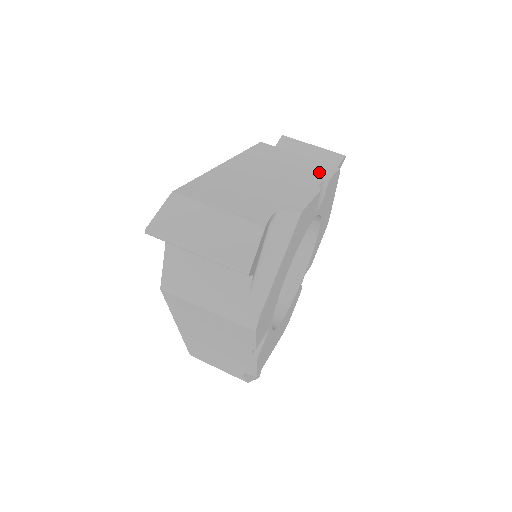
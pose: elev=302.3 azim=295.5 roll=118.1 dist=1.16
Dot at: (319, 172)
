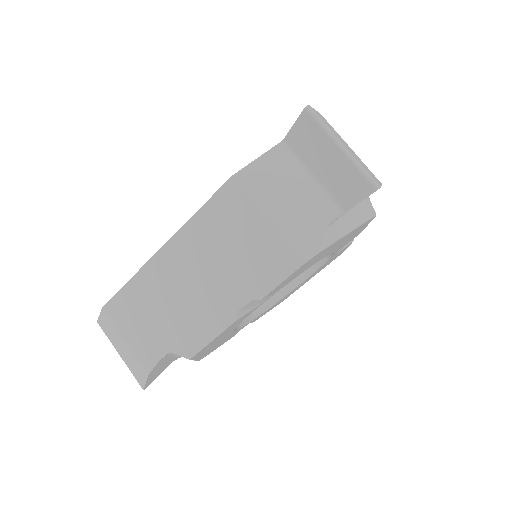
Dot at: (261, 277)
